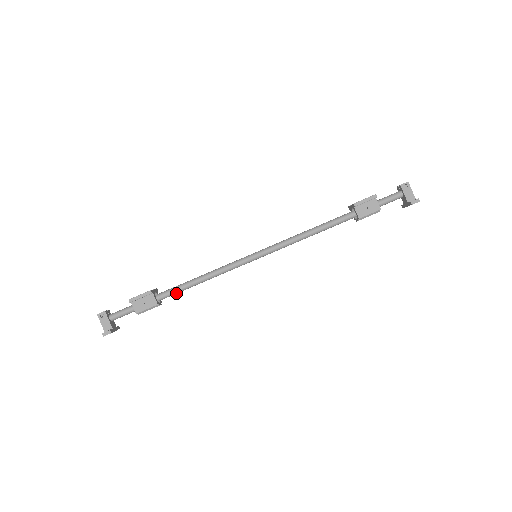
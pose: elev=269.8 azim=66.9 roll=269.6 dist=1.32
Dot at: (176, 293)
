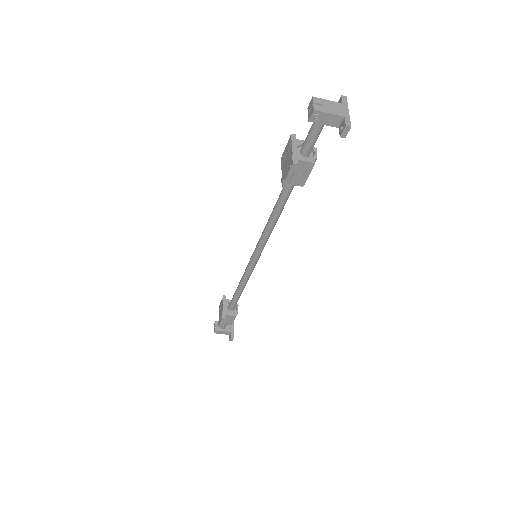
Dot at: occluded
